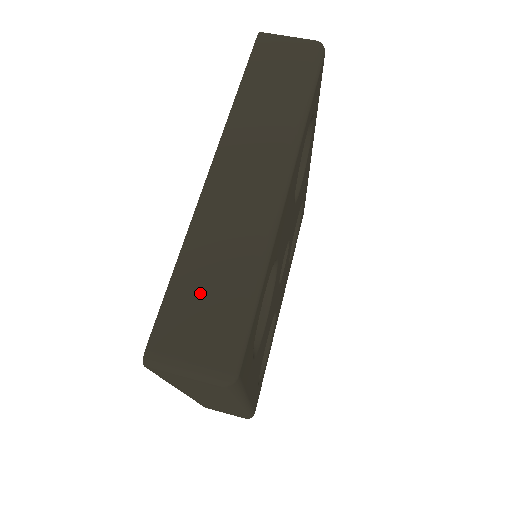
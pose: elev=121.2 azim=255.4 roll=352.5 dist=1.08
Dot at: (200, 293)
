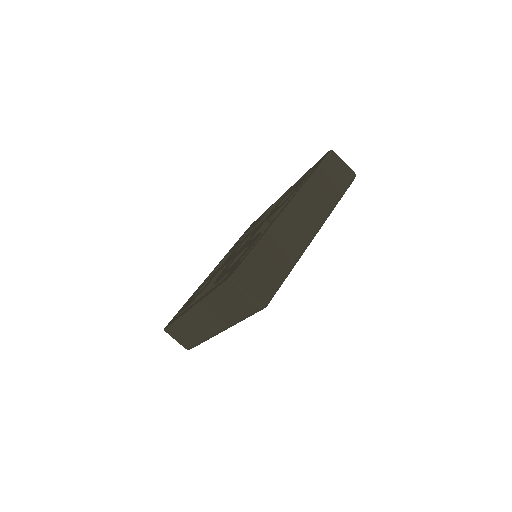
Dot at: (265, 261)
